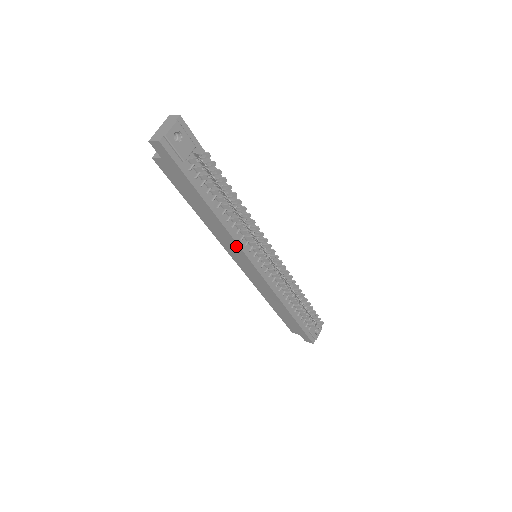
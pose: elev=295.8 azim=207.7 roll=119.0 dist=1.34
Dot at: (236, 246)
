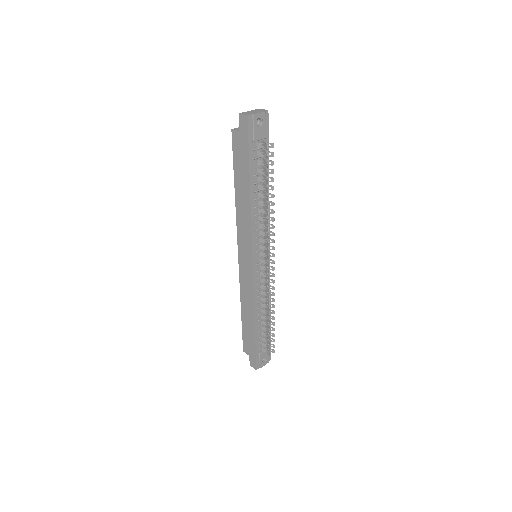
Dot at: (249, 233)
